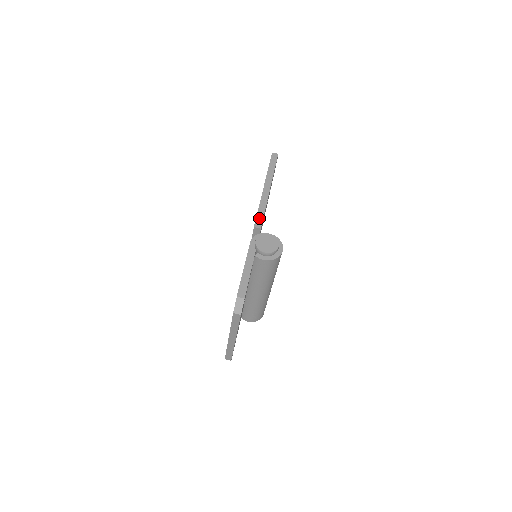
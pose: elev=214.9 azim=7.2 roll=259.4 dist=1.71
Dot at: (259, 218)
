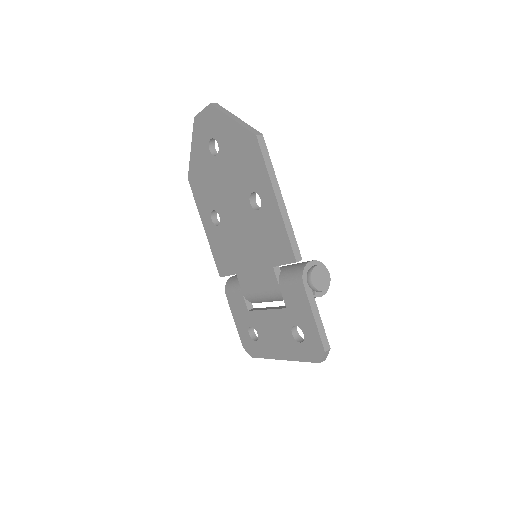
Dot at: (295, 247)
